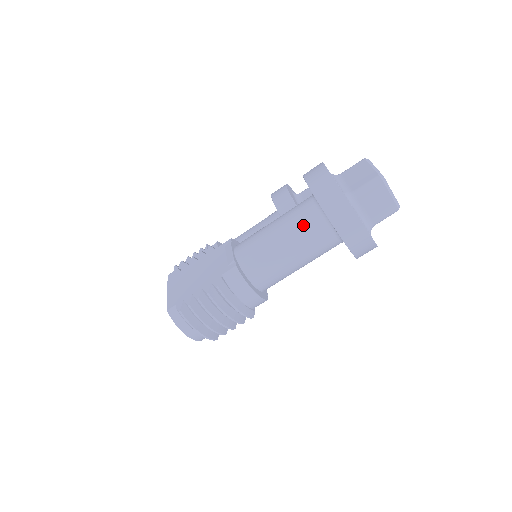
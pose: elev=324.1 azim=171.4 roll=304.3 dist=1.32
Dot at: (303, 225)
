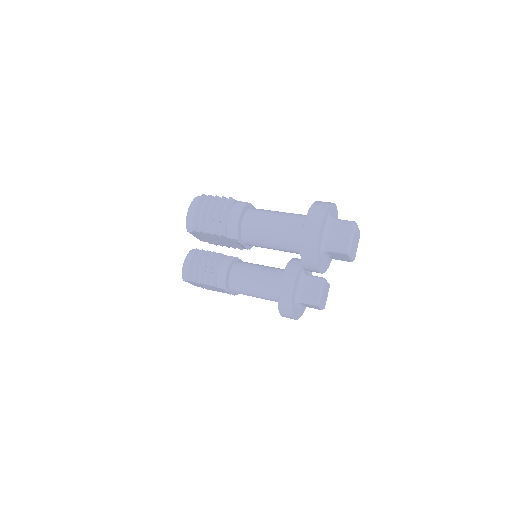
Dot at: (297, 215)
